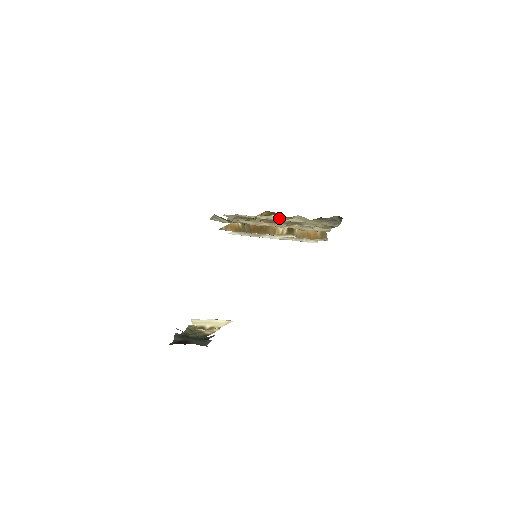
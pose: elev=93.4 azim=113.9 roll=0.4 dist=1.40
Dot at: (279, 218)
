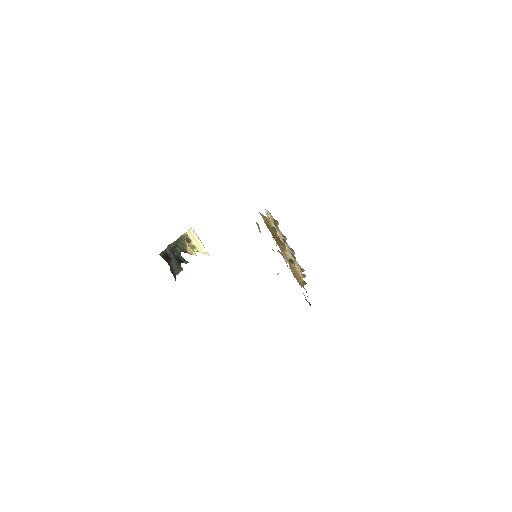
Dot at: occluded
